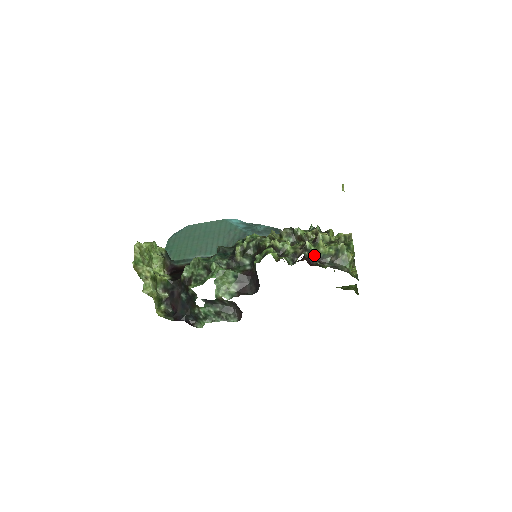
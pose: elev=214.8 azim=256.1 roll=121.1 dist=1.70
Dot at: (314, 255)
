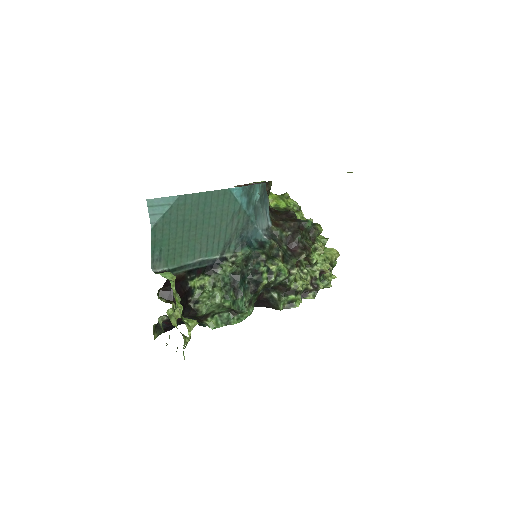
Dot at: occluded
